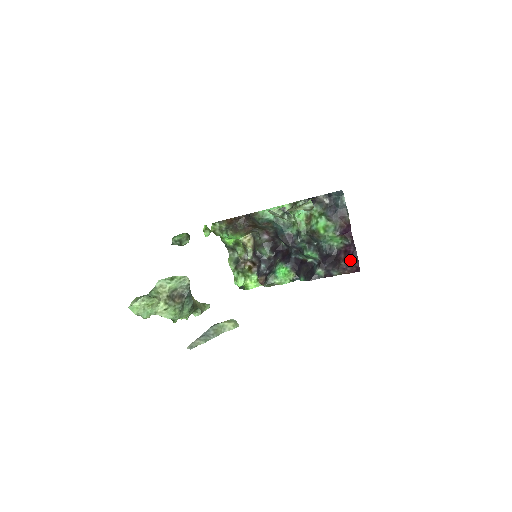
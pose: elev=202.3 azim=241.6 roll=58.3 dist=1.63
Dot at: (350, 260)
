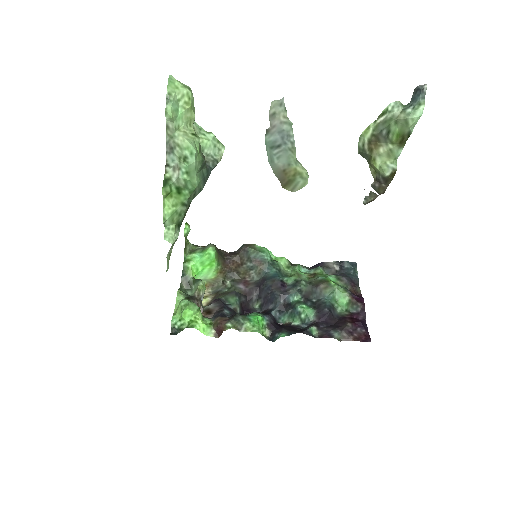
Dot at: (359, 324)
